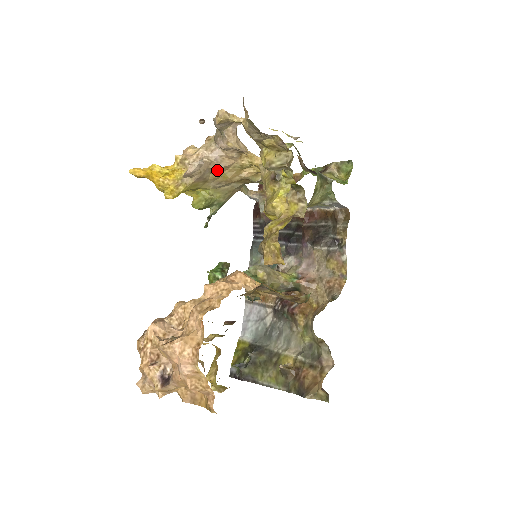
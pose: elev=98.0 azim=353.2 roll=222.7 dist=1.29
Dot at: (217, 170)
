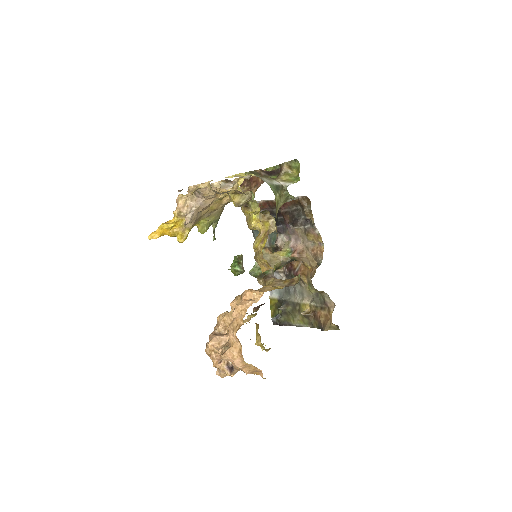
Dot at: (205, 208)
